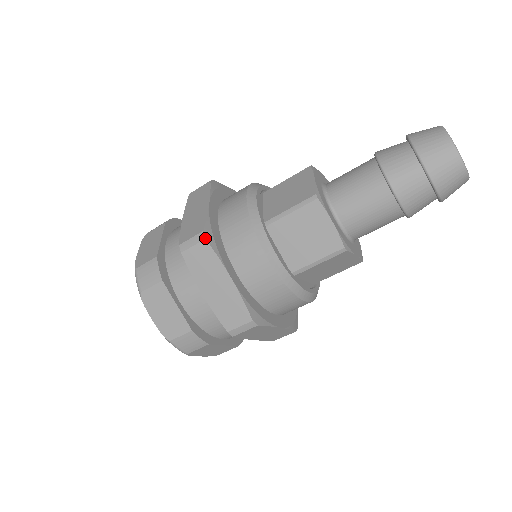
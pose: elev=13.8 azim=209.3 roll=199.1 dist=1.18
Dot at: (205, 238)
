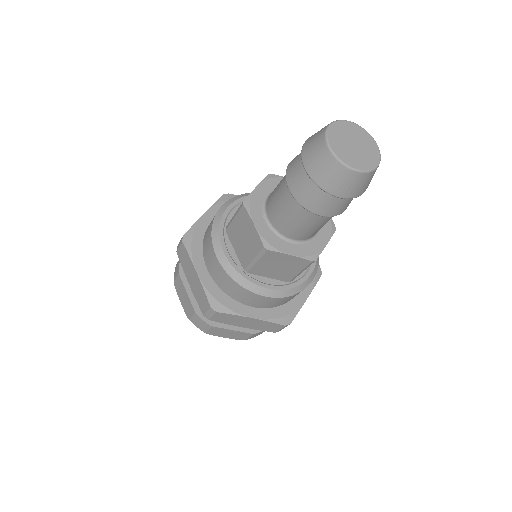
Dot at: (182, 241)
